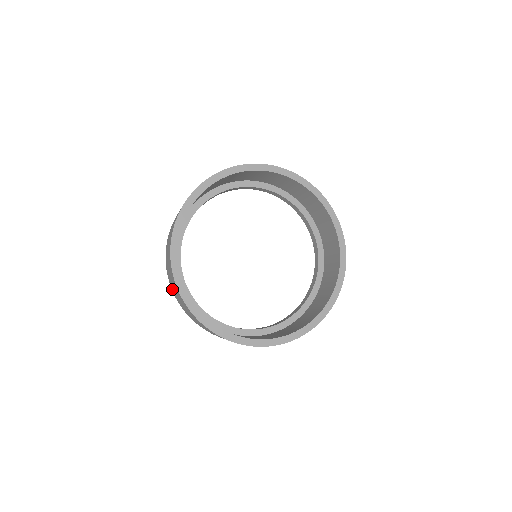
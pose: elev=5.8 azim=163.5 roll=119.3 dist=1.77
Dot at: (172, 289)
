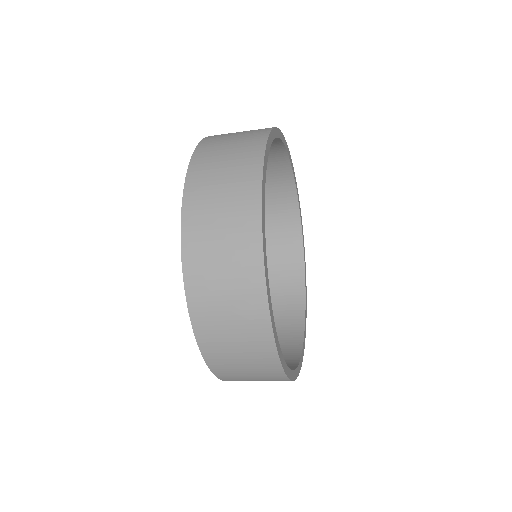
Dot at: (203, 334)
